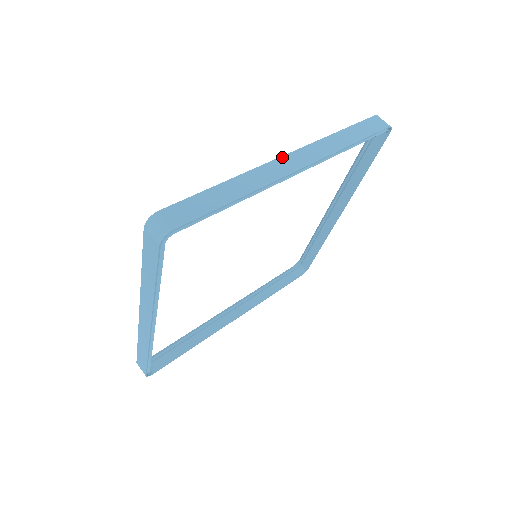
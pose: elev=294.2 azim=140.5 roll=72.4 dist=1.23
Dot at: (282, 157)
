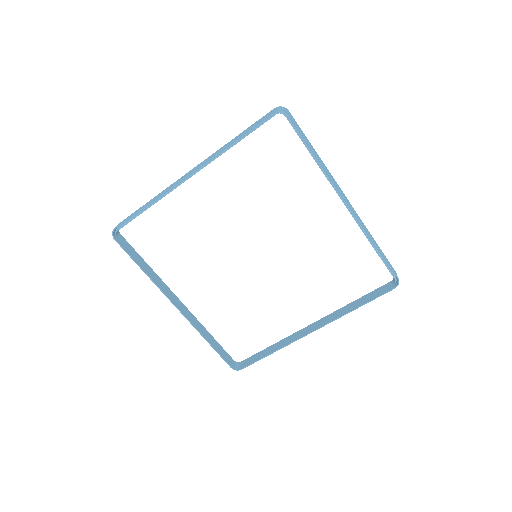
Dot at: occluded
